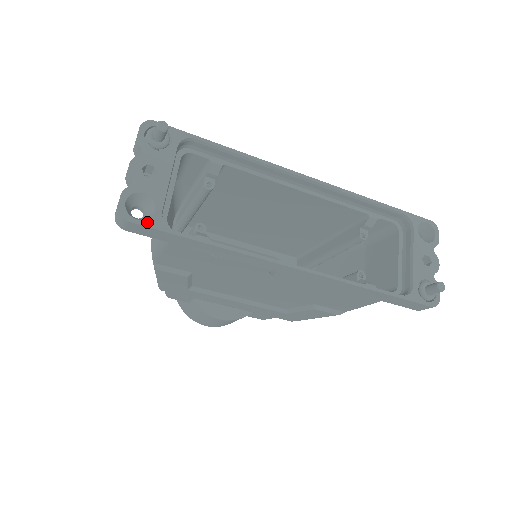
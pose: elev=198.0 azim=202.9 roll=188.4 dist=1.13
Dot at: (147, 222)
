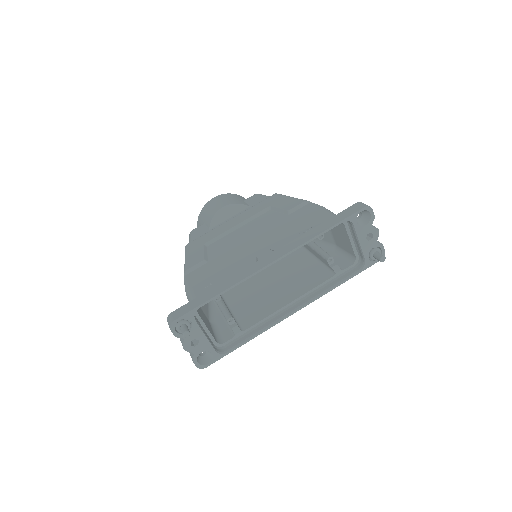
Dot at: (214, 361)
